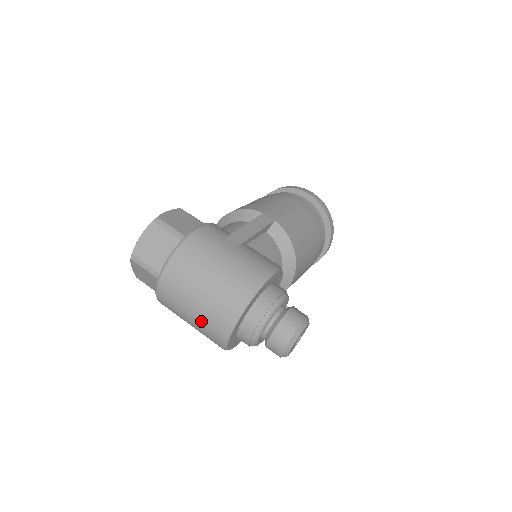
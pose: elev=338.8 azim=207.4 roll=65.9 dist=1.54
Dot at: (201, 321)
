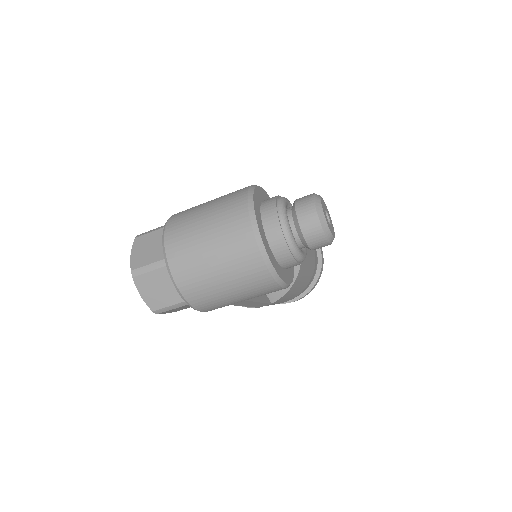
Dot at: (227, 253)
